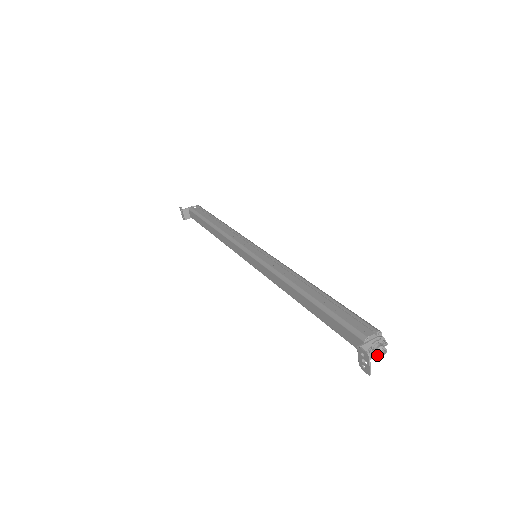
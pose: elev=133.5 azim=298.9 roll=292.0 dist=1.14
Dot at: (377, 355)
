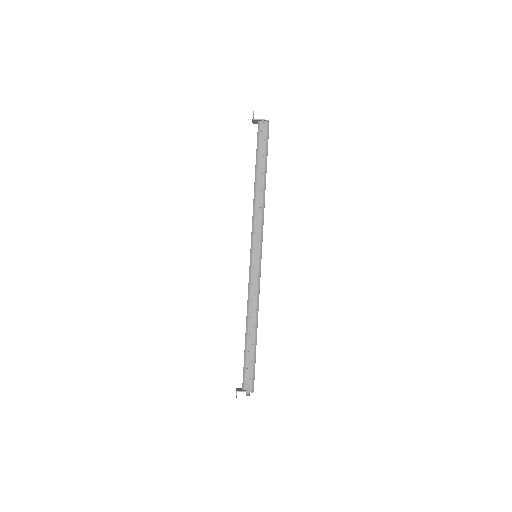
Dot at: occluded
